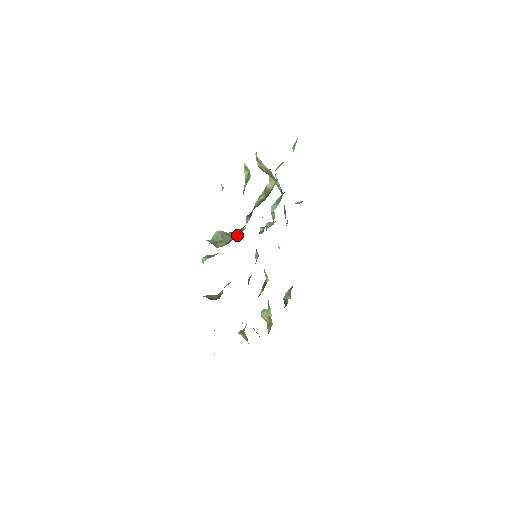
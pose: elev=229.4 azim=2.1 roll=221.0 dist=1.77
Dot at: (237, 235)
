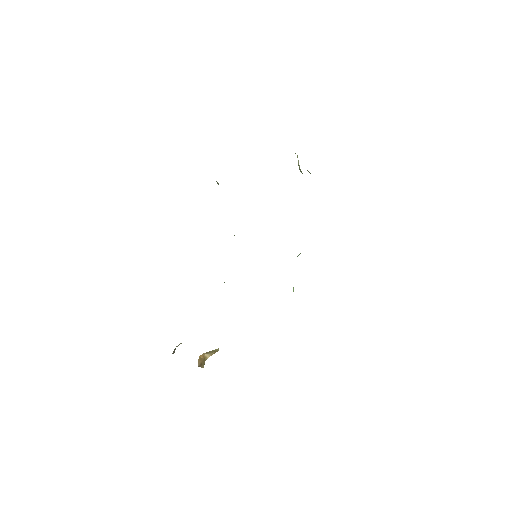
Dot at: occluded
